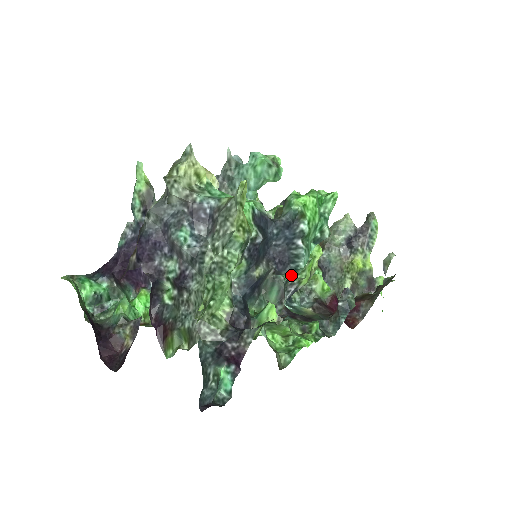
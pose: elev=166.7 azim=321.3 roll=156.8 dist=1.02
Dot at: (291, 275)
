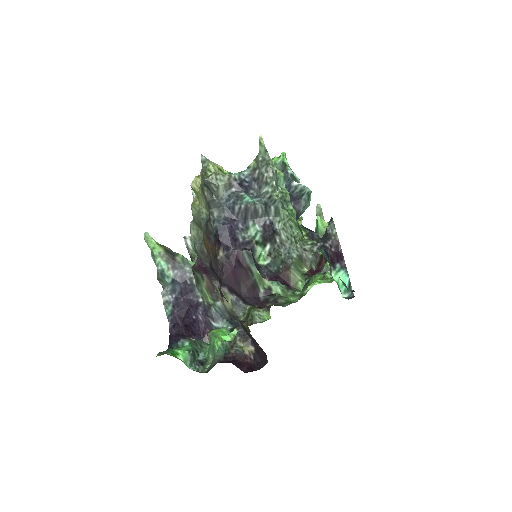
Dot at: (306, 207)
